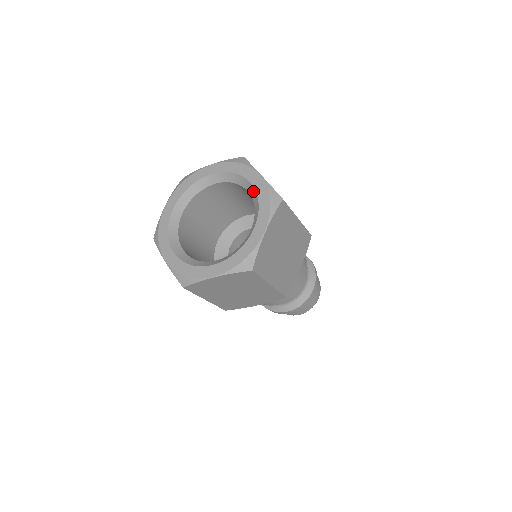
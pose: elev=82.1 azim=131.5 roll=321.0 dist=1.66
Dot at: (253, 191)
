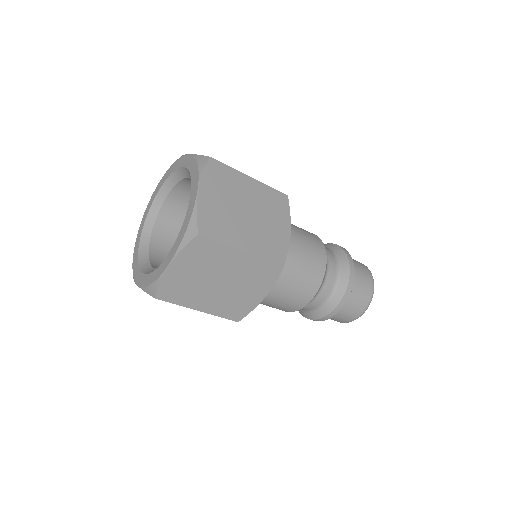
Dot at: (187, 172)
